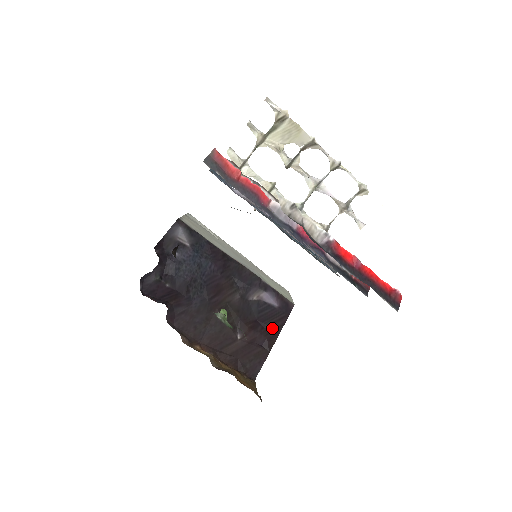
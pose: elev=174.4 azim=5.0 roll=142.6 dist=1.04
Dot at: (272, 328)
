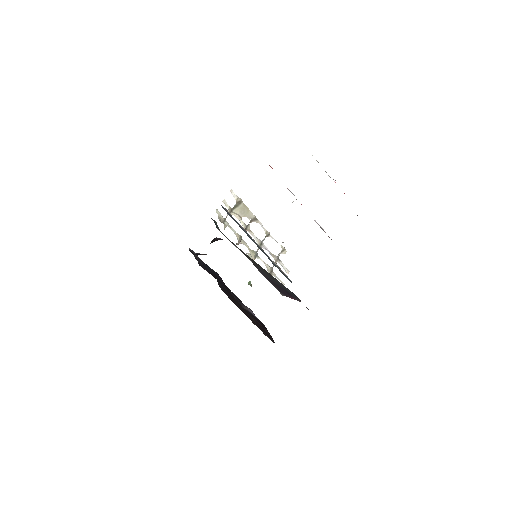
Dot at: (264, 327)
